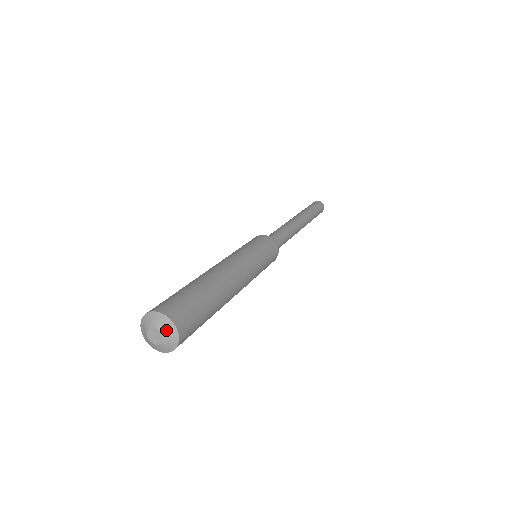
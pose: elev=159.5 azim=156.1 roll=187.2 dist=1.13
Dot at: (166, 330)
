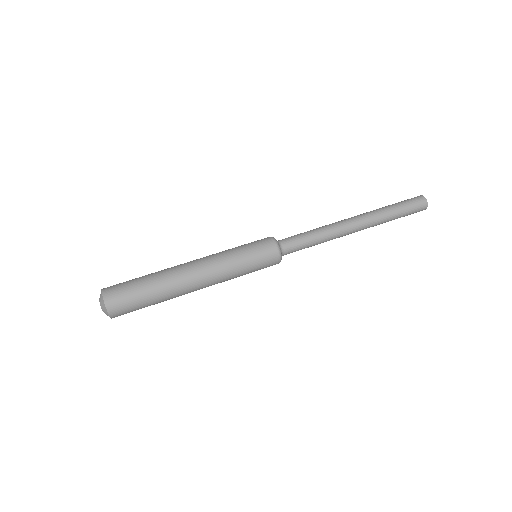
Dot at: (101, 303)
